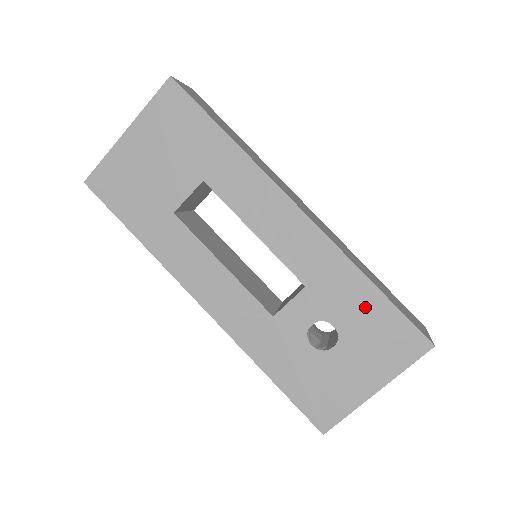
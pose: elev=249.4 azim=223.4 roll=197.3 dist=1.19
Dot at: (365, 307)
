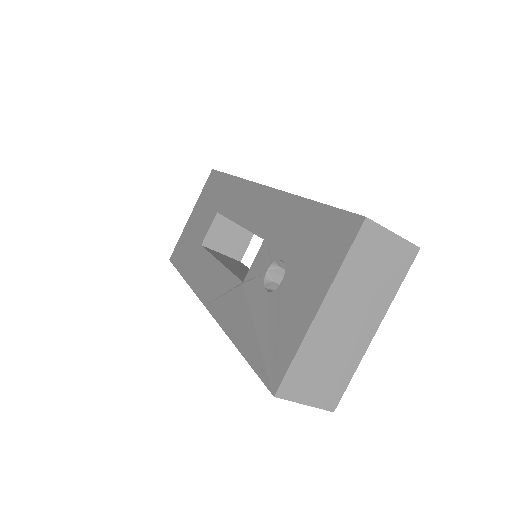
Dot at: (304, 224)
